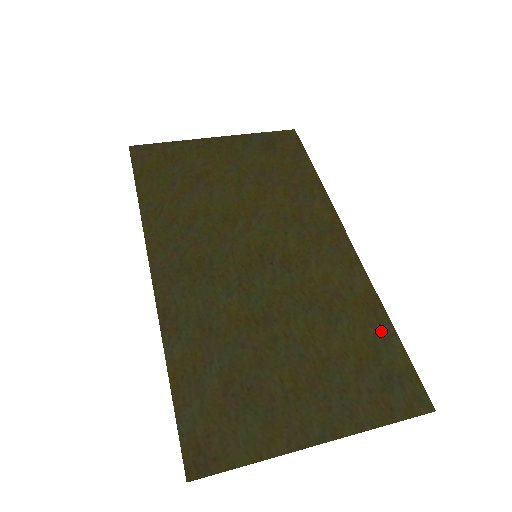
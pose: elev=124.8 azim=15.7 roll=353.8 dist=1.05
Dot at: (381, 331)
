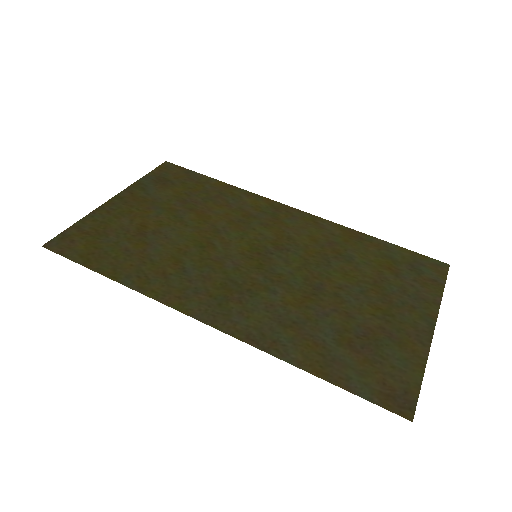
Dot at: (377, 246)
